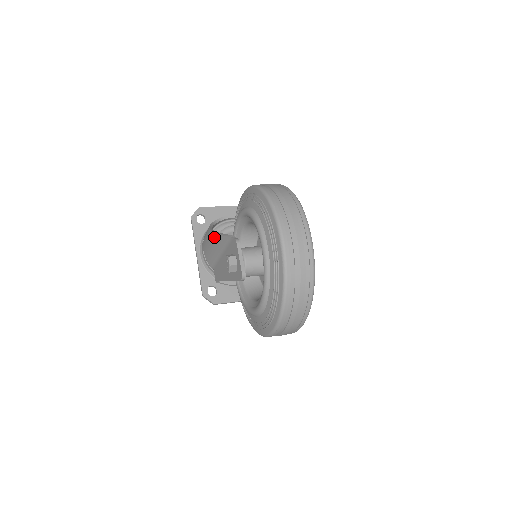
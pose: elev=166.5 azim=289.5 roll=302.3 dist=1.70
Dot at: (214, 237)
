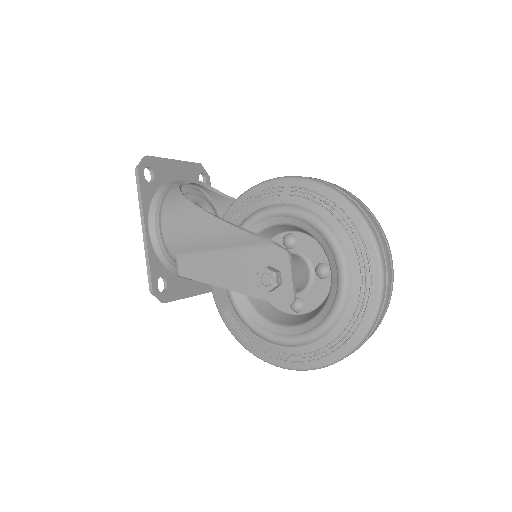
Dot at: (220, 227)
